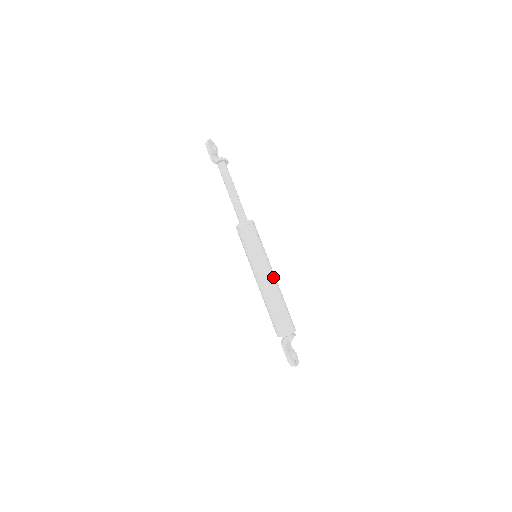
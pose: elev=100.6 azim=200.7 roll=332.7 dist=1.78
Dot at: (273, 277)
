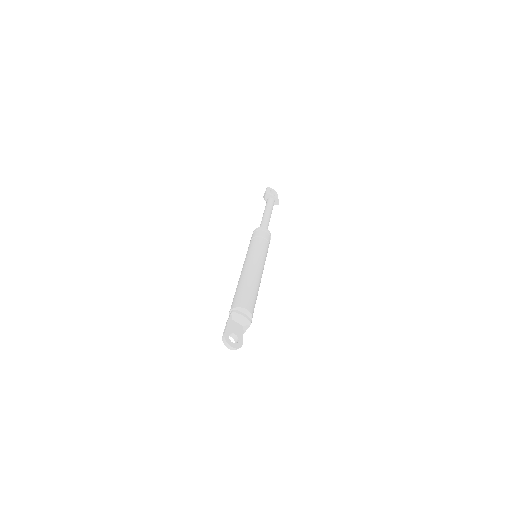
Dot at: (255, 266)
